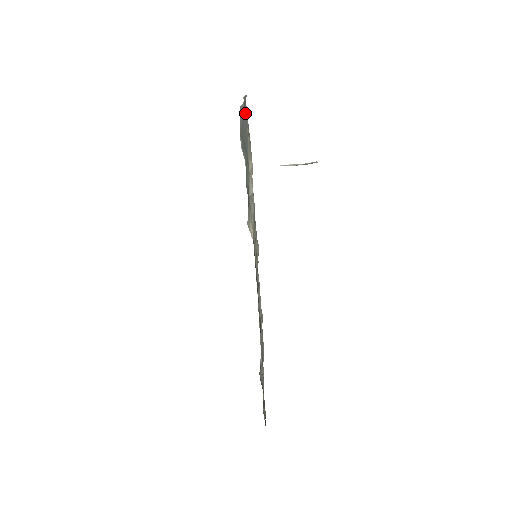
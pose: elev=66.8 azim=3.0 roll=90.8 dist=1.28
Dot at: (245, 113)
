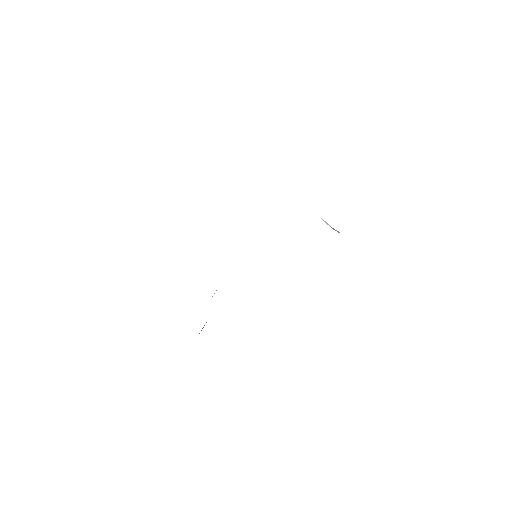
Dot at: occluded
